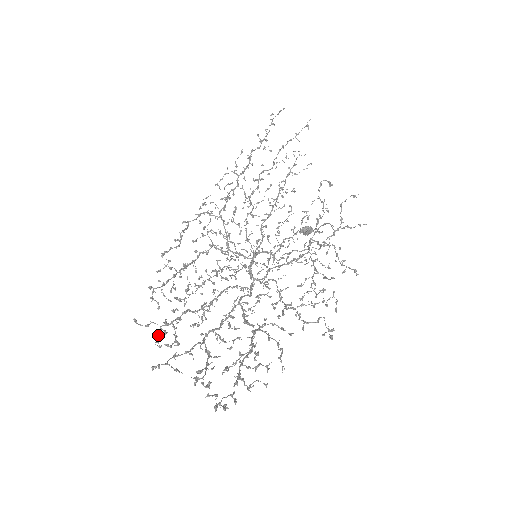
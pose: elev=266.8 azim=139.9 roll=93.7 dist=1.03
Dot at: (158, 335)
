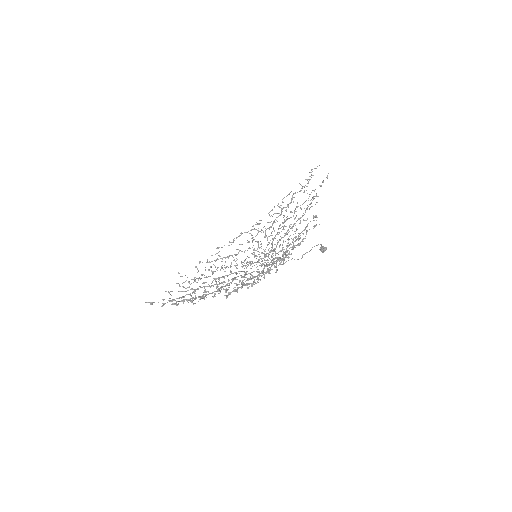
Dot at: (184, 282)
